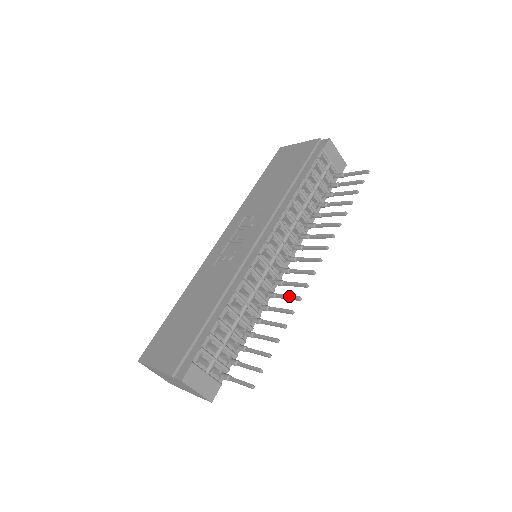
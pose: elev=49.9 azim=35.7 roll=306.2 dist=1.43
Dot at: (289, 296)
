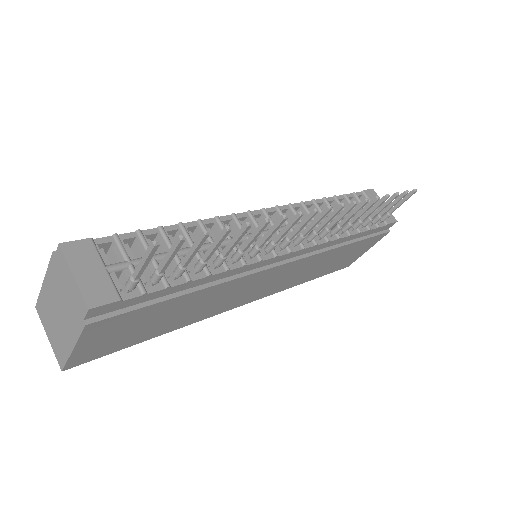
Dot at: (272, 227)
